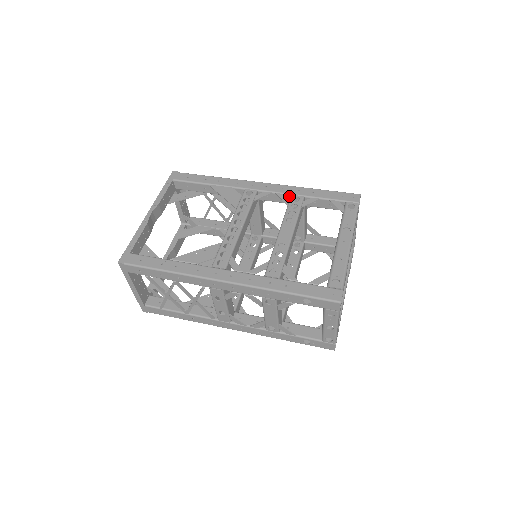
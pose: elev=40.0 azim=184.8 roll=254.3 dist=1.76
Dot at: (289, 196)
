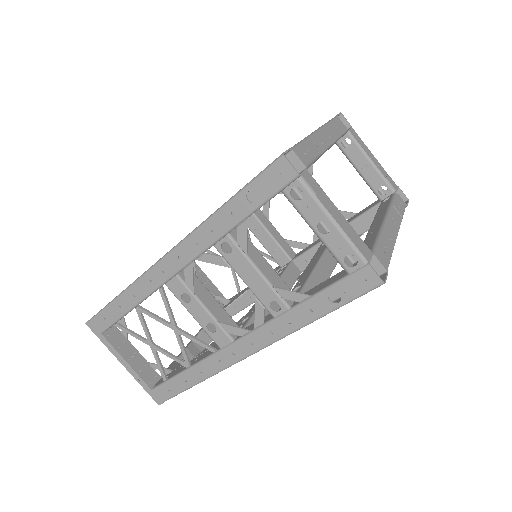
Dot at: occluded
